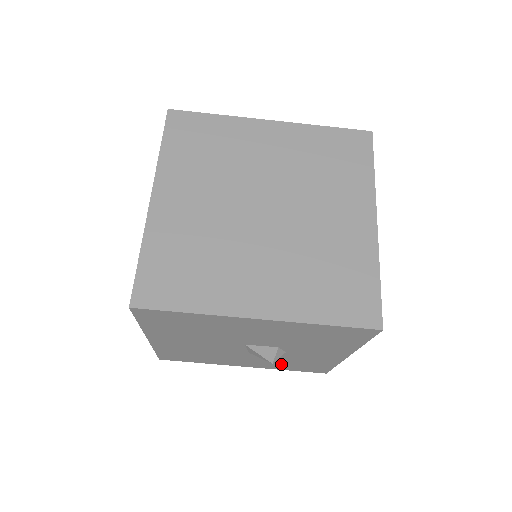
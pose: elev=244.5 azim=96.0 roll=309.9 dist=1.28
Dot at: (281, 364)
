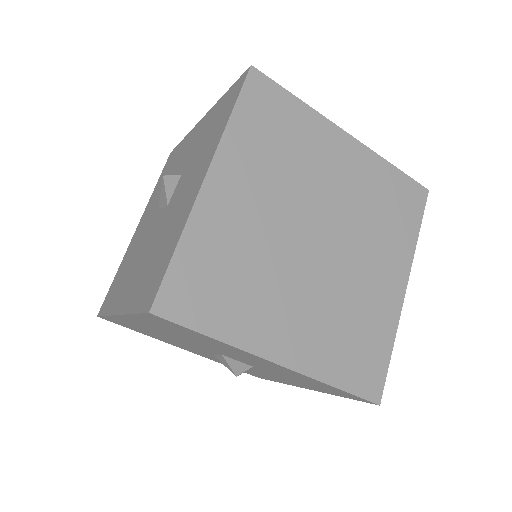
Dot at: occluded
